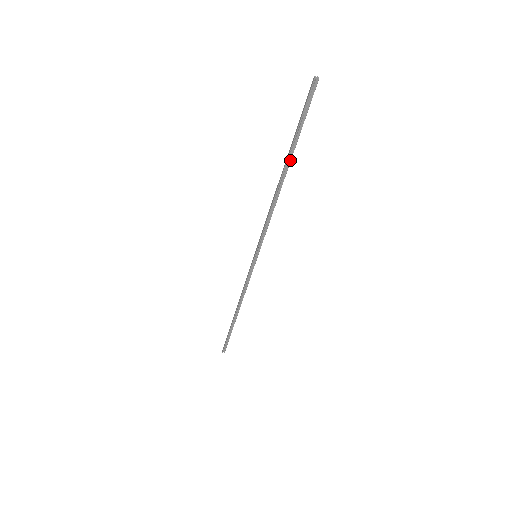
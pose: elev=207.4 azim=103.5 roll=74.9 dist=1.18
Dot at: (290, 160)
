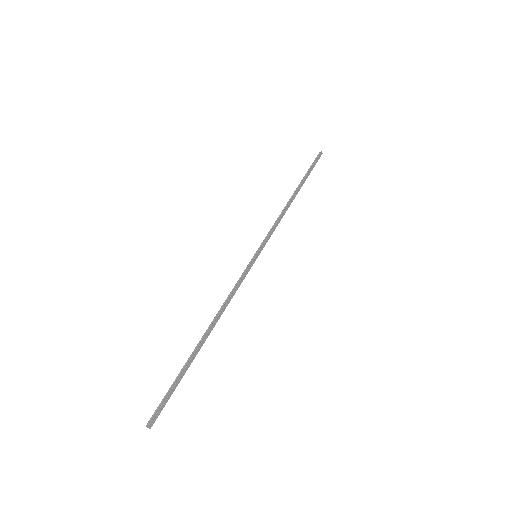
Dot at: occluded
